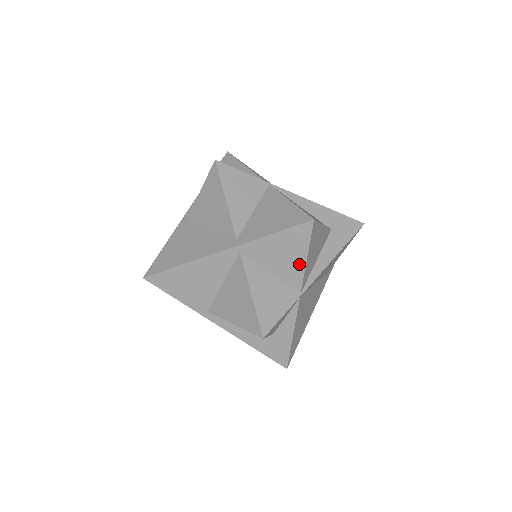
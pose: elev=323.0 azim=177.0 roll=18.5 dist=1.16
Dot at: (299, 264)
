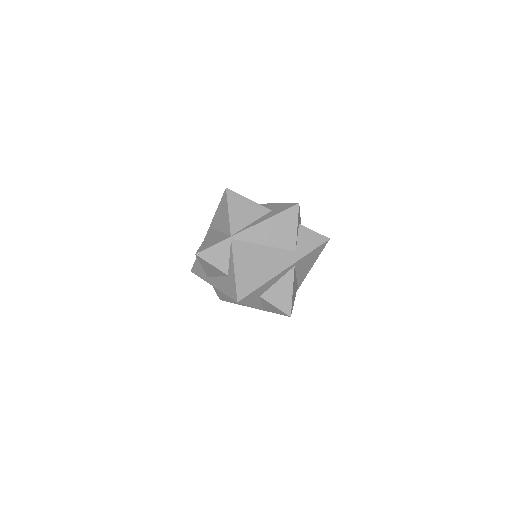
Dot at: (227, 218)
